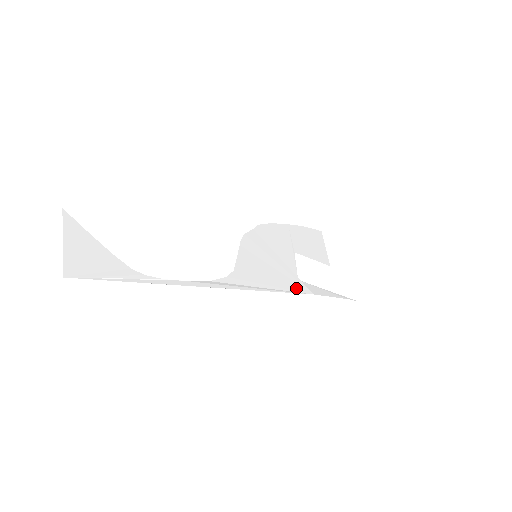
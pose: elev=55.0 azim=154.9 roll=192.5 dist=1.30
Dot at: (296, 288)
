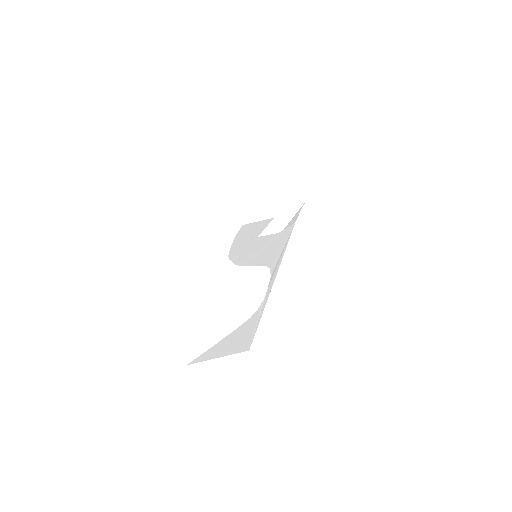
Dot at: (288, 232)
